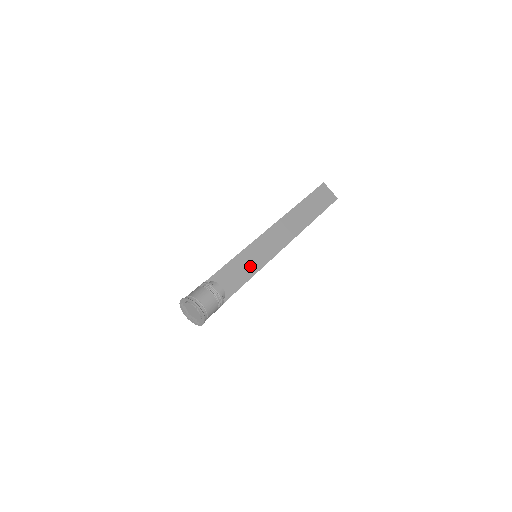
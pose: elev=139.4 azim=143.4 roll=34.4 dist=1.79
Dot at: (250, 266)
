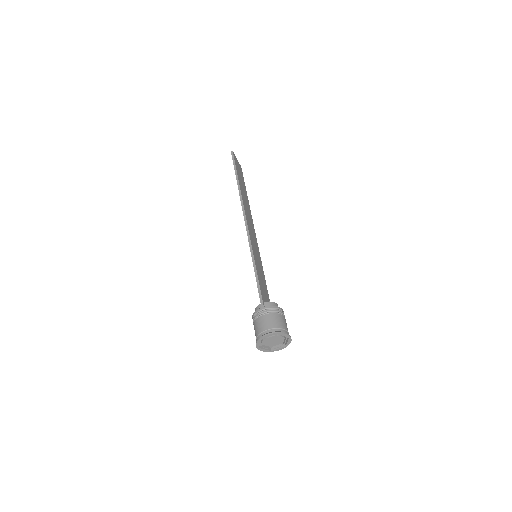
Dot at: (261, 269)
